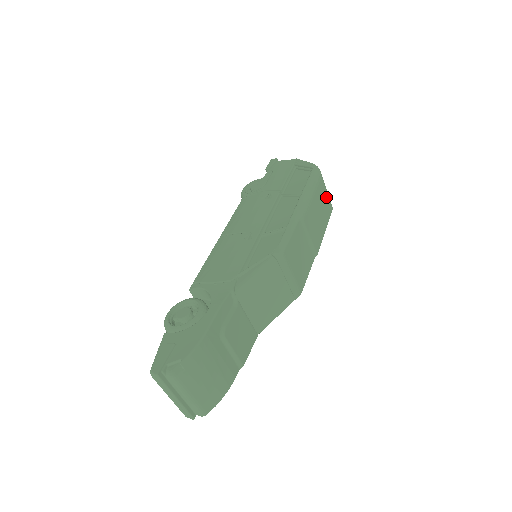
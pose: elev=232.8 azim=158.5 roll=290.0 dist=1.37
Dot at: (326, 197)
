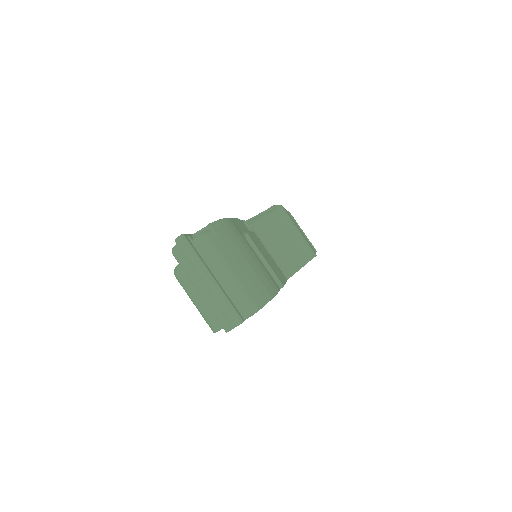
Dot at: occluded
